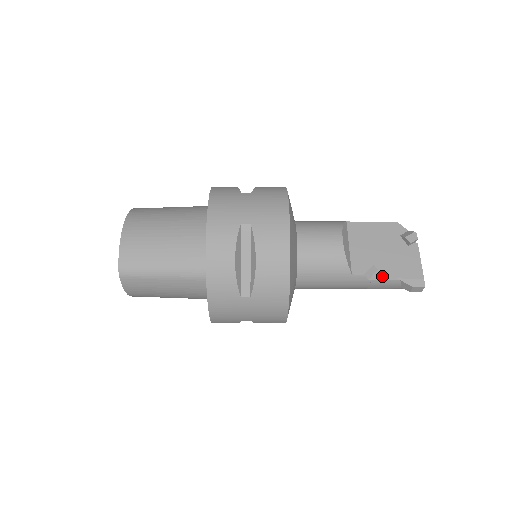
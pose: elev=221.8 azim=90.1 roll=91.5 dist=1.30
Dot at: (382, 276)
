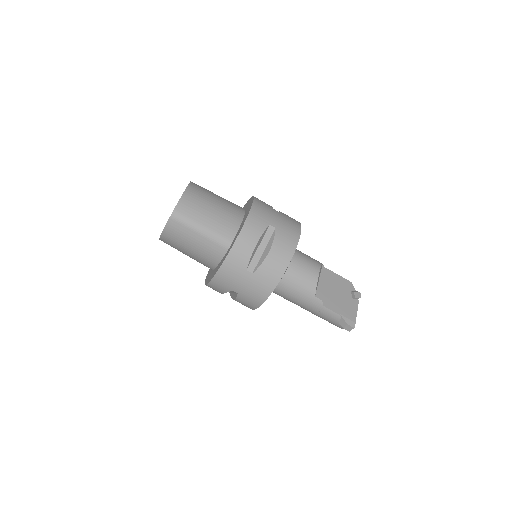
Dot at: (332, 308)
